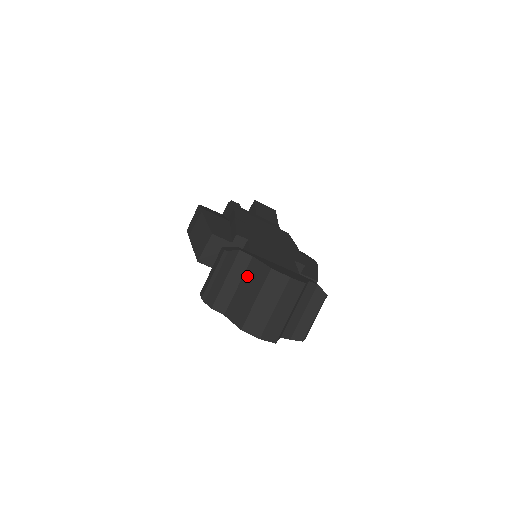
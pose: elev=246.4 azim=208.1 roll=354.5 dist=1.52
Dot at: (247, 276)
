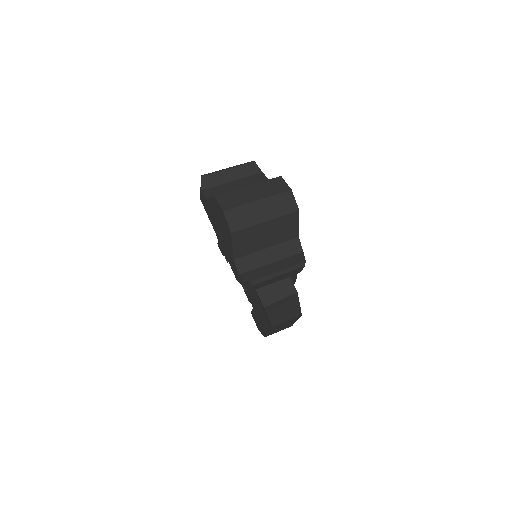
Dot at: occluded
